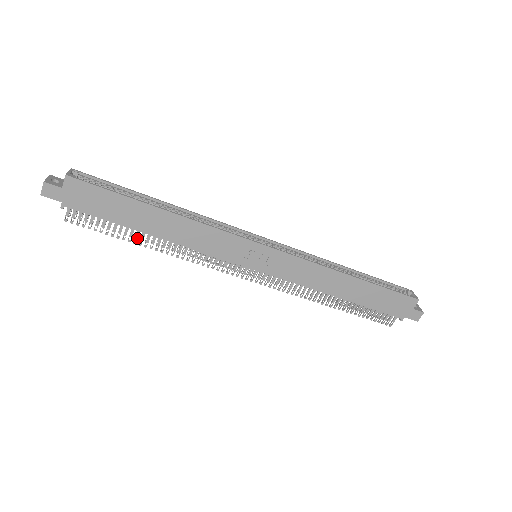
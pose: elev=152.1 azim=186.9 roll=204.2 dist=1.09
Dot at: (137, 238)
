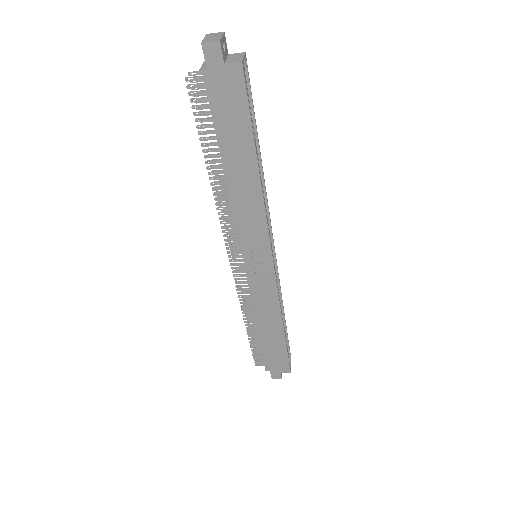
Dot at: (212, 157)
